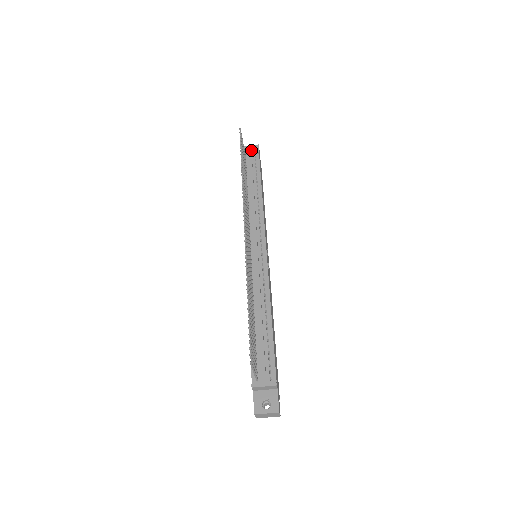
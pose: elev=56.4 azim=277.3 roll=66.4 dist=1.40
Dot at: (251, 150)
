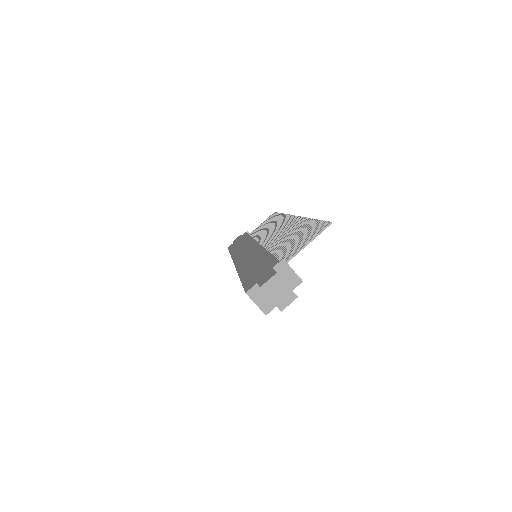
Dot at: occluded
